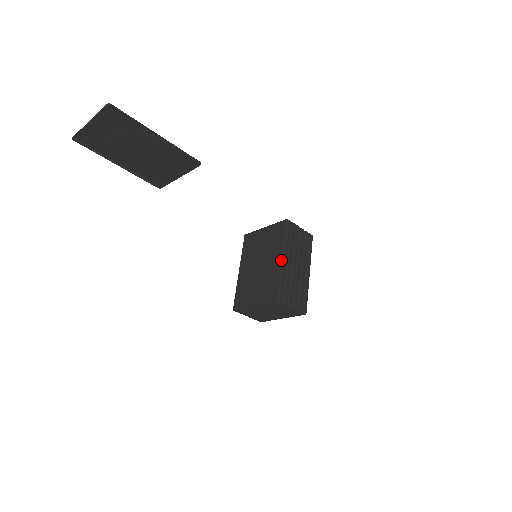
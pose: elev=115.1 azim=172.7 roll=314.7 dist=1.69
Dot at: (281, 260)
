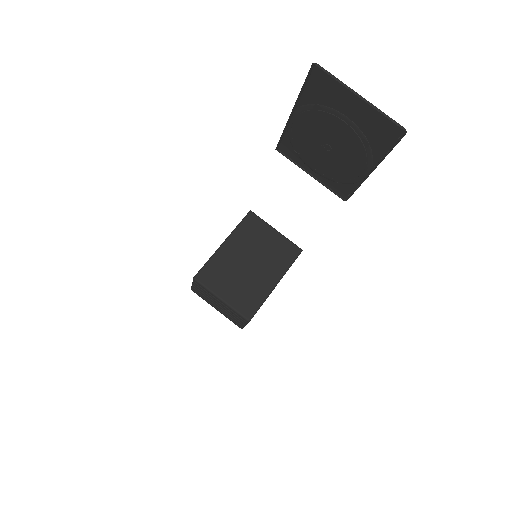
Dot at: (275, 285)
